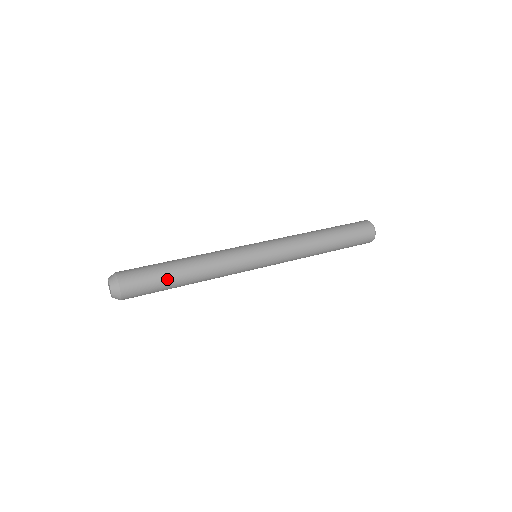
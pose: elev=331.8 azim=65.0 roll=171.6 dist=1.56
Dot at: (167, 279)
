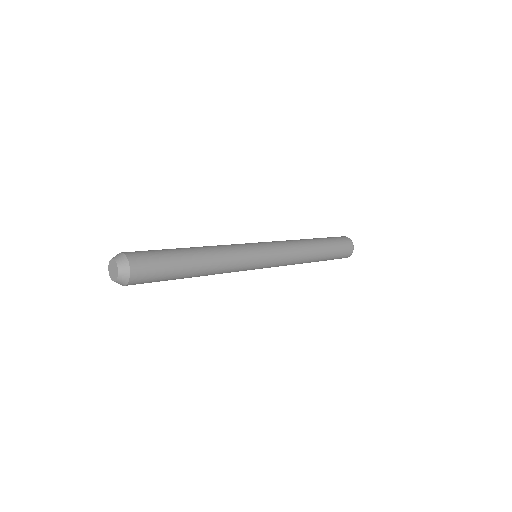
Dot at: (177, 258)
